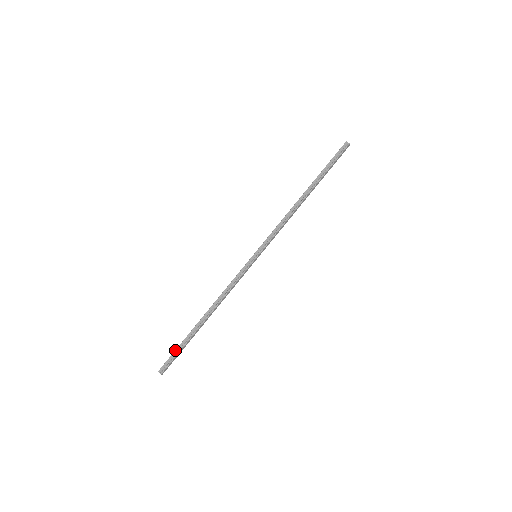
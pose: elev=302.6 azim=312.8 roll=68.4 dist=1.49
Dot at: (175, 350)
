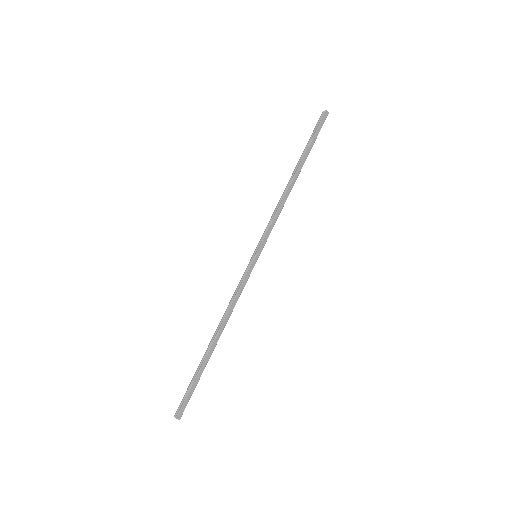
Dot at: (188, 386)
